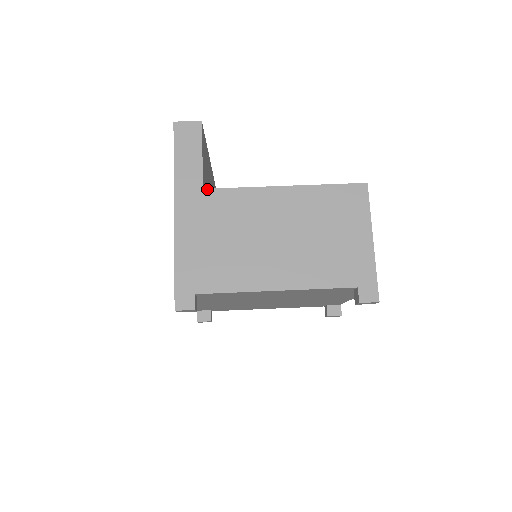
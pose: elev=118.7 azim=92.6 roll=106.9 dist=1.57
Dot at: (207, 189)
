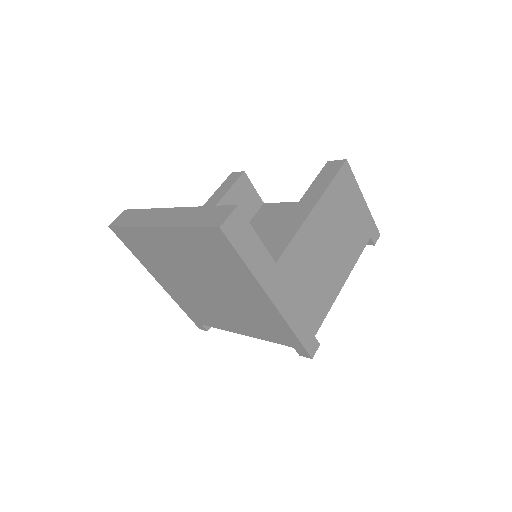
Dot at: (278, 261)
